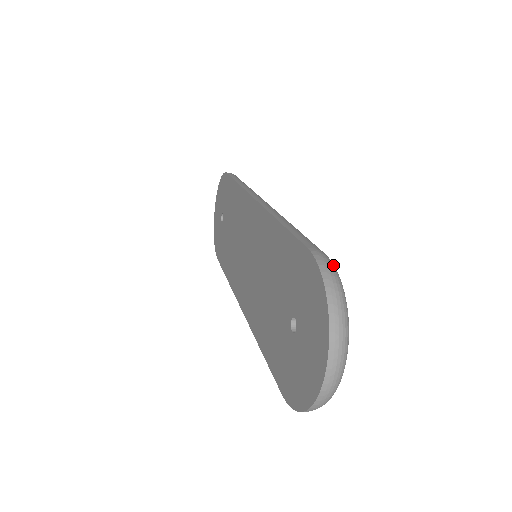
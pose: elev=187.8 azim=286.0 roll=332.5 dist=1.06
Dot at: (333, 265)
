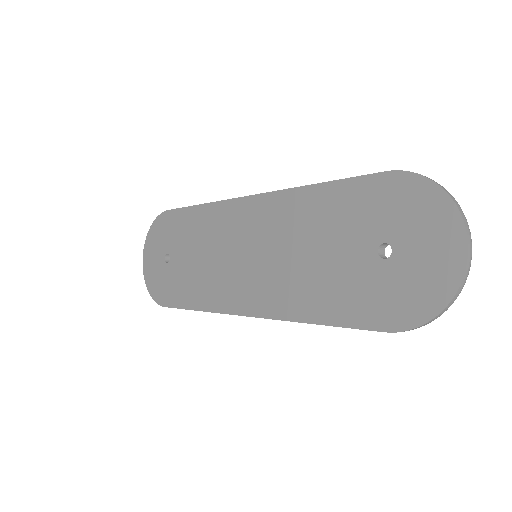
Dot at: occluded
